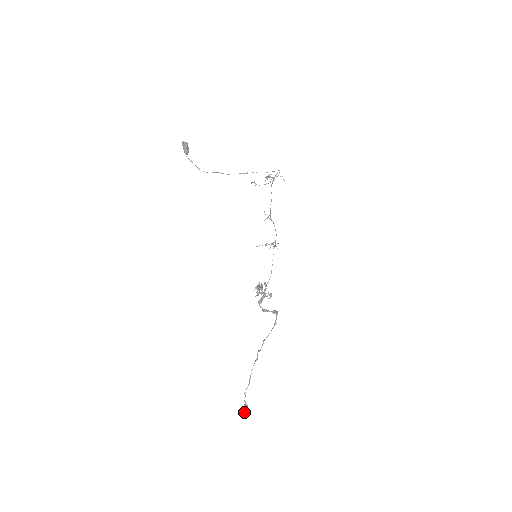
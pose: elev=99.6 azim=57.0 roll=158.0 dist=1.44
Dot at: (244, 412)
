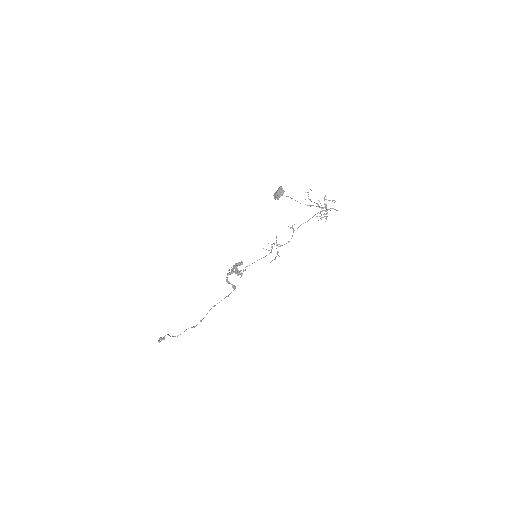
Dot at: occluded
